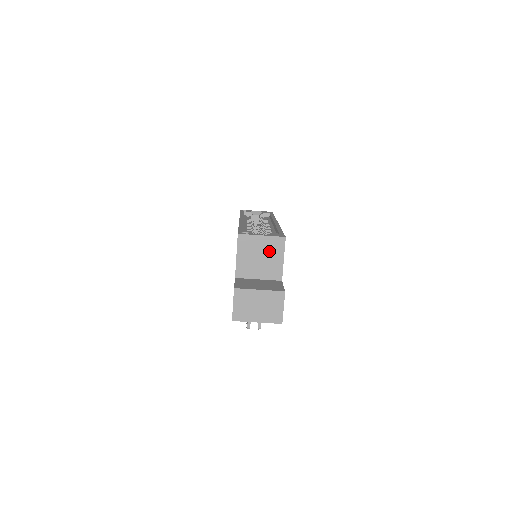
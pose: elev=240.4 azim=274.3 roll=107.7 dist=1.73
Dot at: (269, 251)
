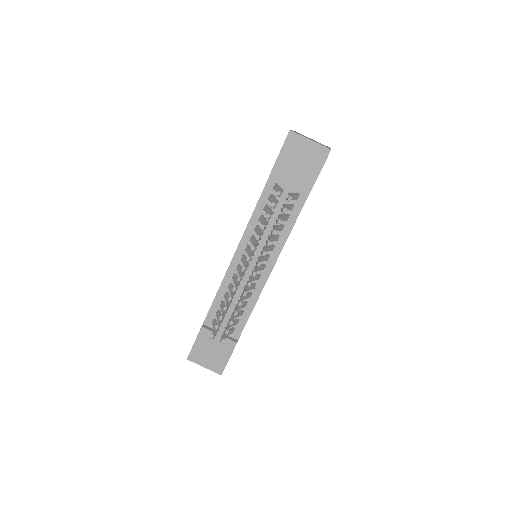
Dot at: occluded
